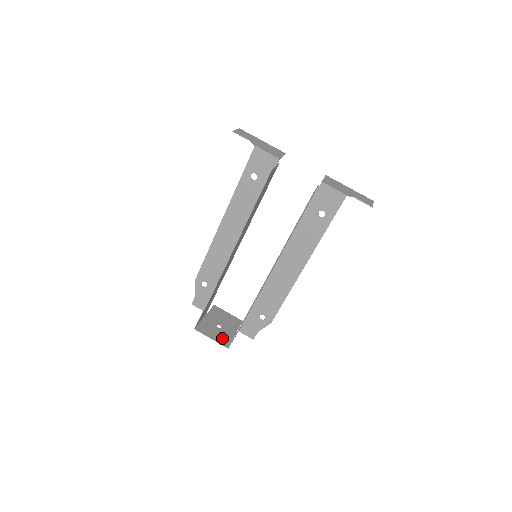
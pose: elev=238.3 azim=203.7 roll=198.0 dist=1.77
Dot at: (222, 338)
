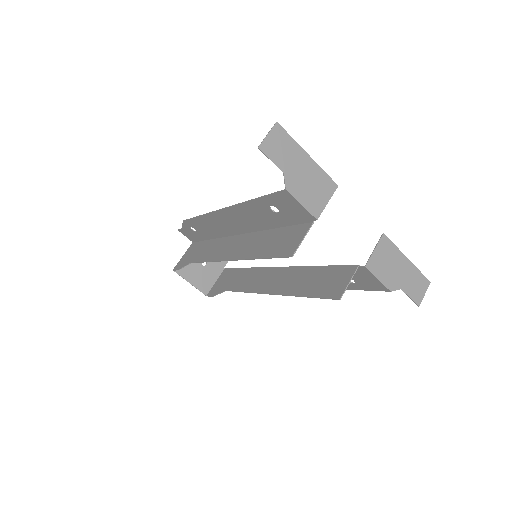
Dot at: (203, 281)
